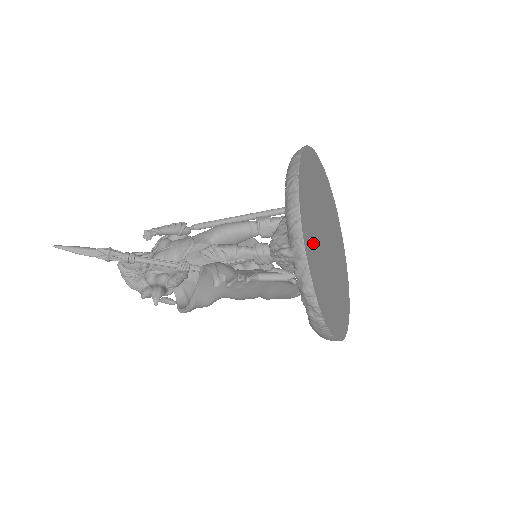
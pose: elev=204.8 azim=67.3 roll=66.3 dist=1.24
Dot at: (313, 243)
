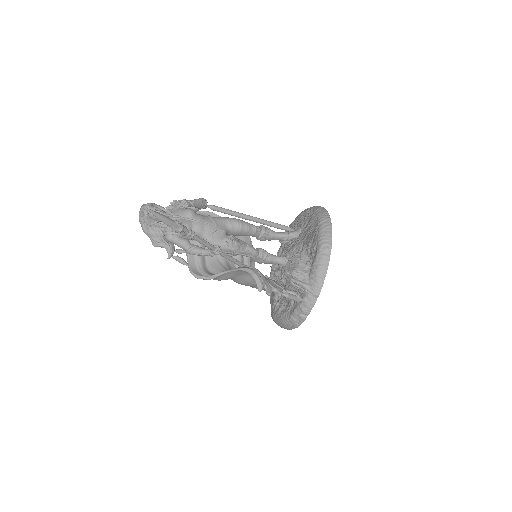
Dot at: occluded
